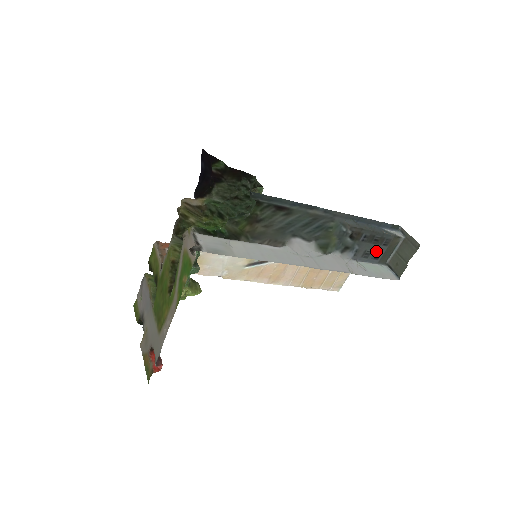
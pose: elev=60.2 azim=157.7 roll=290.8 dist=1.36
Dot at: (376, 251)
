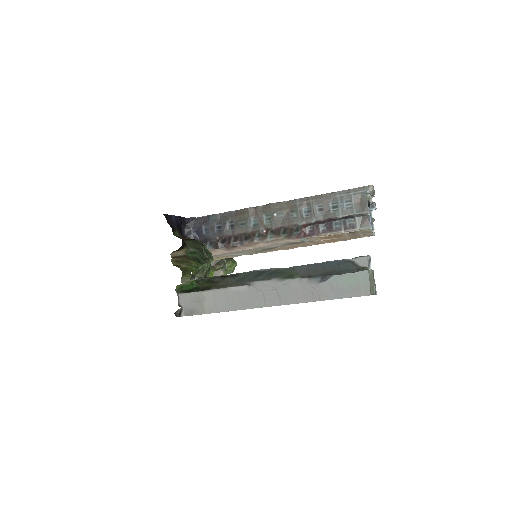
Dot at: occluded
